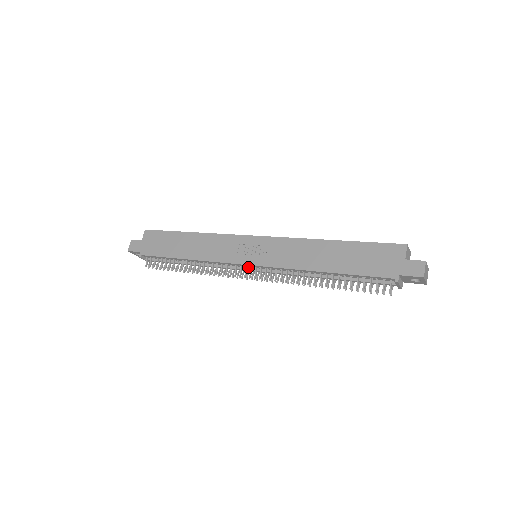
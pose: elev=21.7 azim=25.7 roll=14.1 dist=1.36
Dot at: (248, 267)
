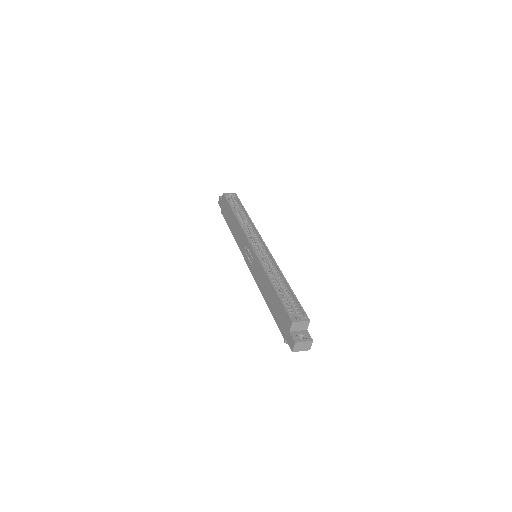
Dot at: occluded
